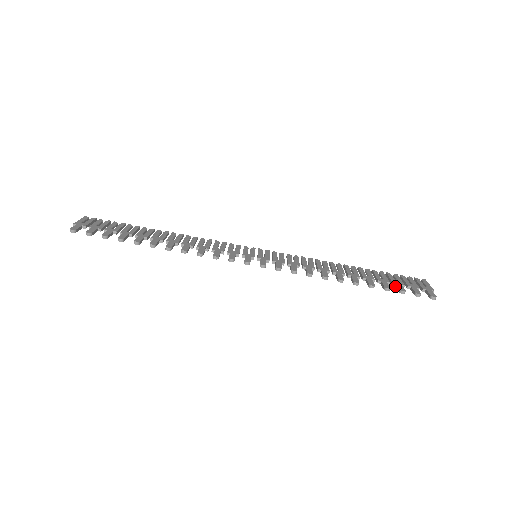
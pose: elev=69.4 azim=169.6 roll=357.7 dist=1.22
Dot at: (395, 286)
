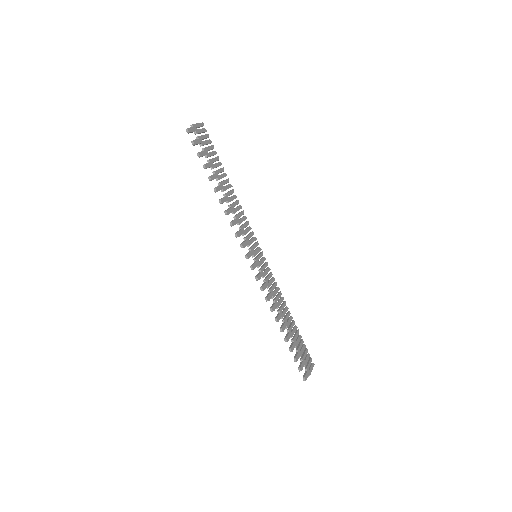
Dot at: (297, 352)
